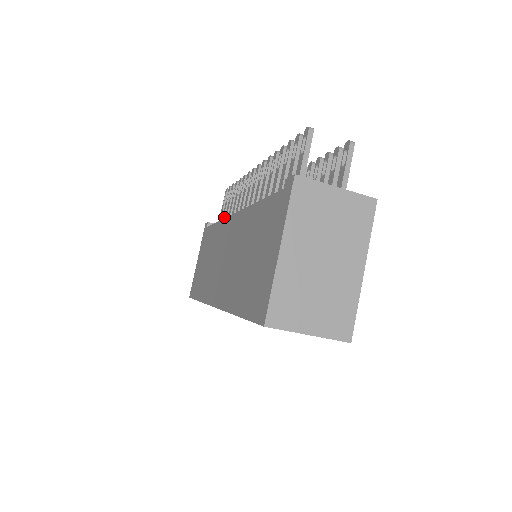
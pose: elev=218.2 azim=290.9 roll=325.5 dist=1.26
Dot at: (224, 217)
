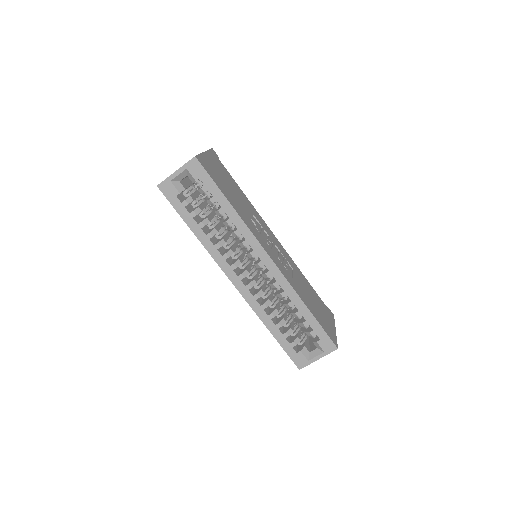
Dot at: occluded
